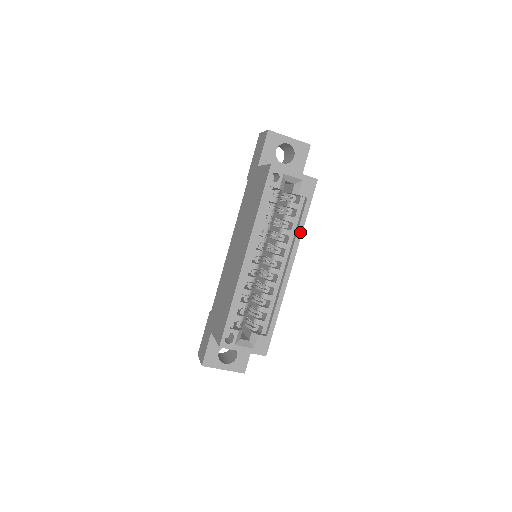
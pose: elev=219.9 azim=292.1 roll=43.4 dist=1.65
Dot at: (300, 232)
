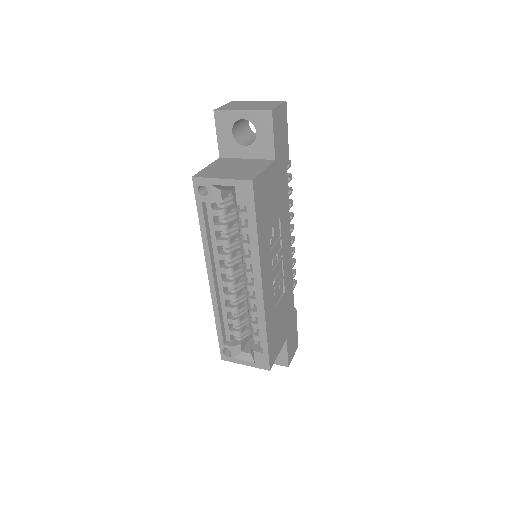
Dot at: (256, 247)
